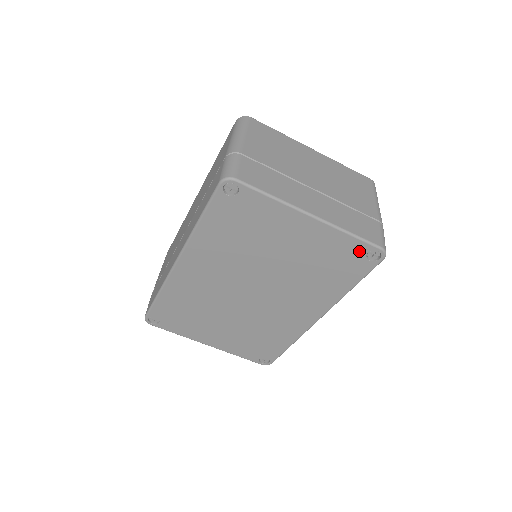
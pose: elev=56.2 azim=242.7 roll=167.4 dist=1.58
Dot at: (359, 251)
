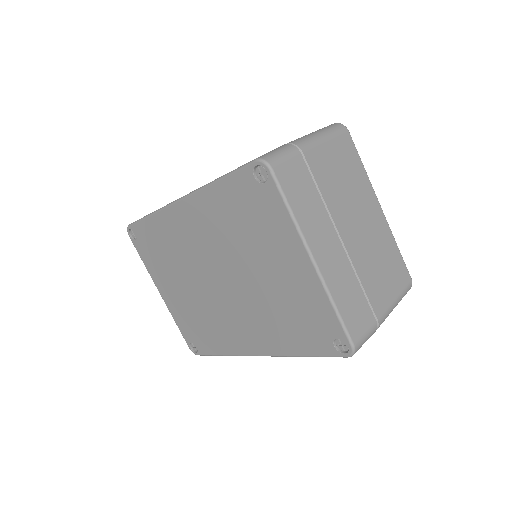
Dot at: (331, 330)
